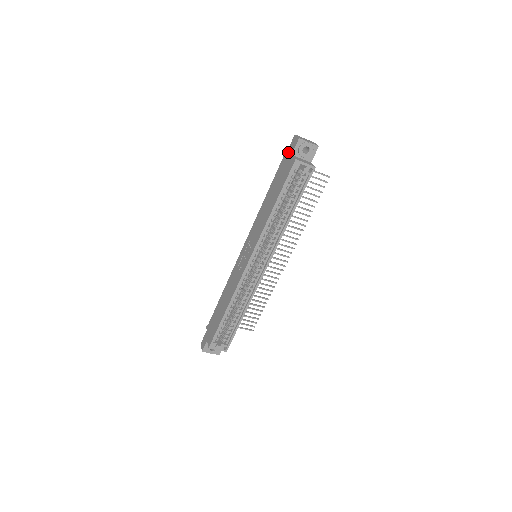
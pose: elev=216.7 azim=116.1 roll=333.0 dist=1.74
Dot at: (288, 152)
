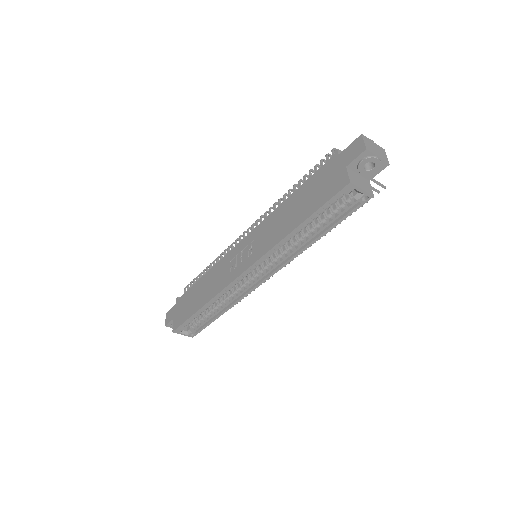
Dot at: (343, 156)
